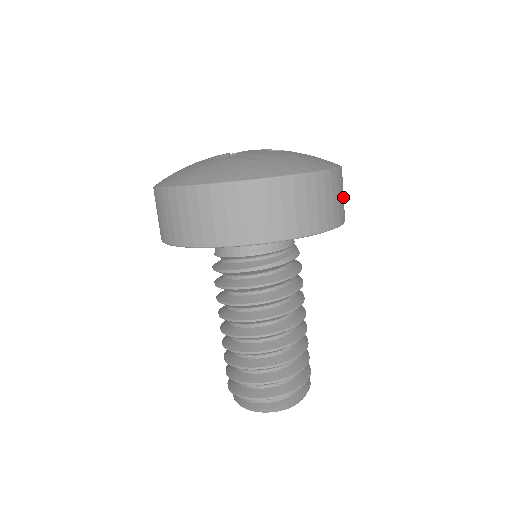
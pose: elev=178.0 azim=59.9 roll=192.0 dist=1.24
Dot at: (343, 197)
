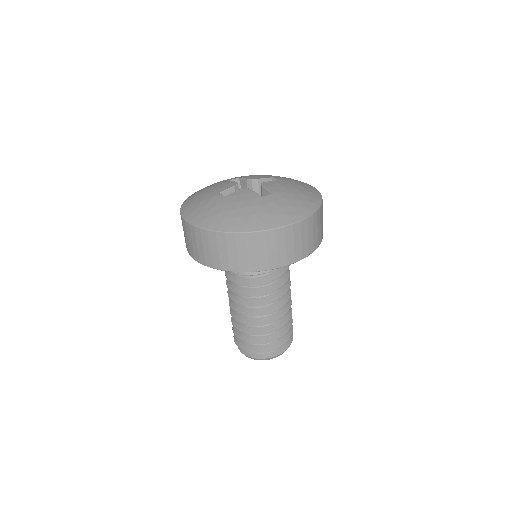
Dot at: (308, 239)
